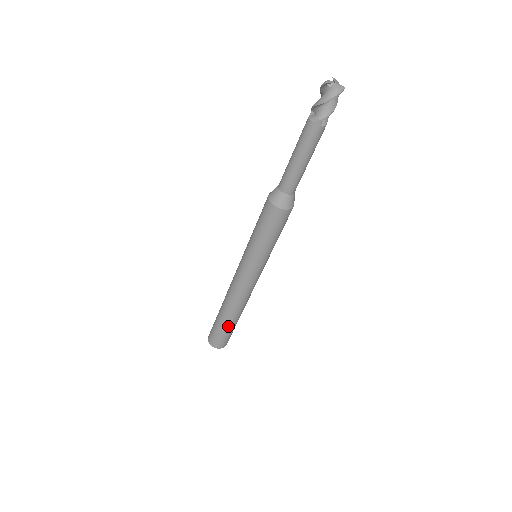
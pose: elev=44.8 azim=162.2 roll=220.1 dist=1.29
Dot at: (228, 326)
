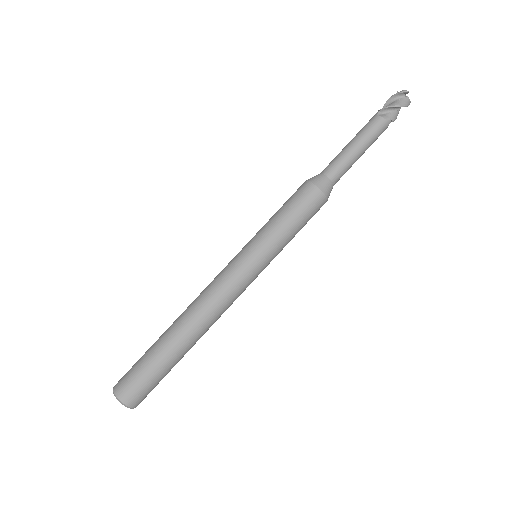
Dot at: (174, 363)
